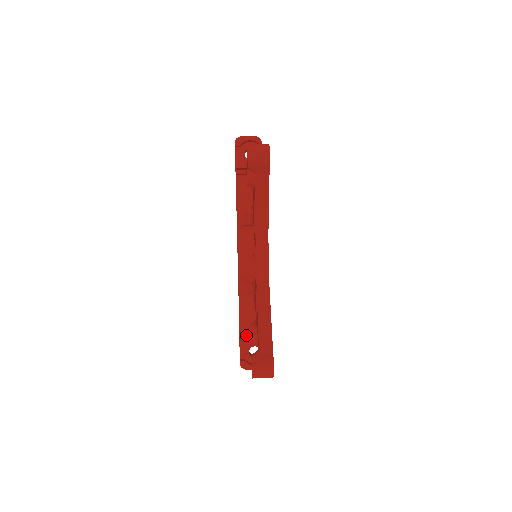
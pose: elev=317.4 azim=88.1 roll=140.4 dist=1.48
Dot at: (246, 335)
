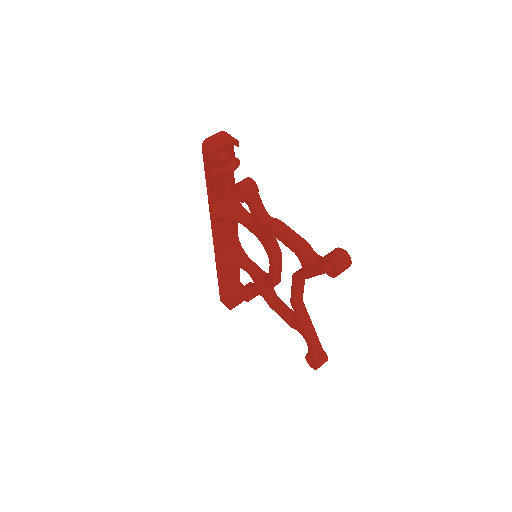
Dot at: (227, 288)
